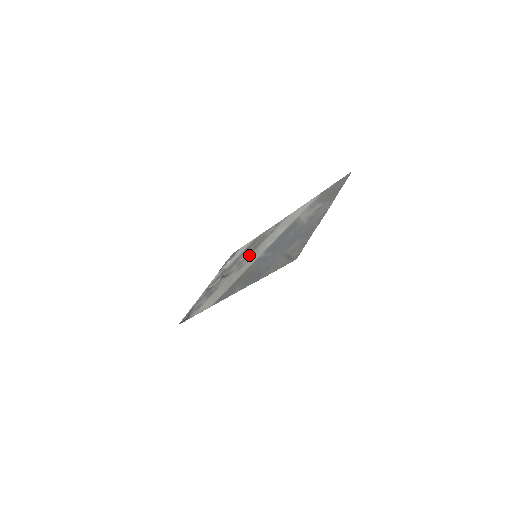
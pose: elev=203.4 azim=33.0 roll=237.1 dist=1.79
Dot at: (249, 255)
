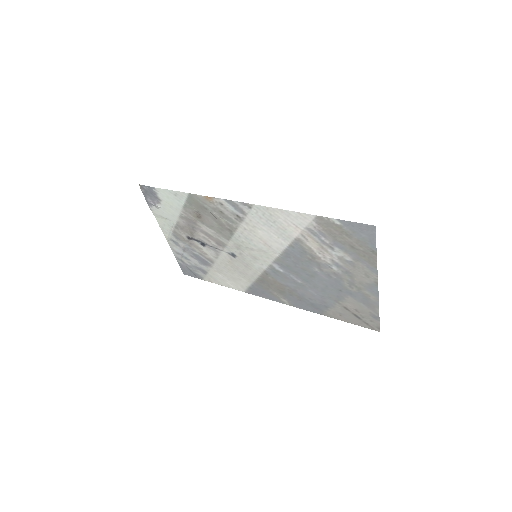
Dot at: (227, 239)
